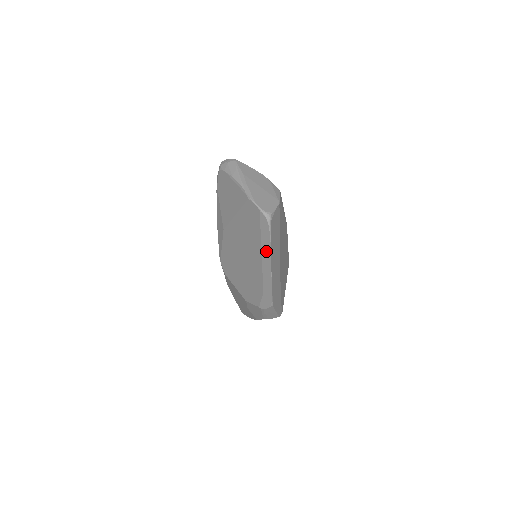
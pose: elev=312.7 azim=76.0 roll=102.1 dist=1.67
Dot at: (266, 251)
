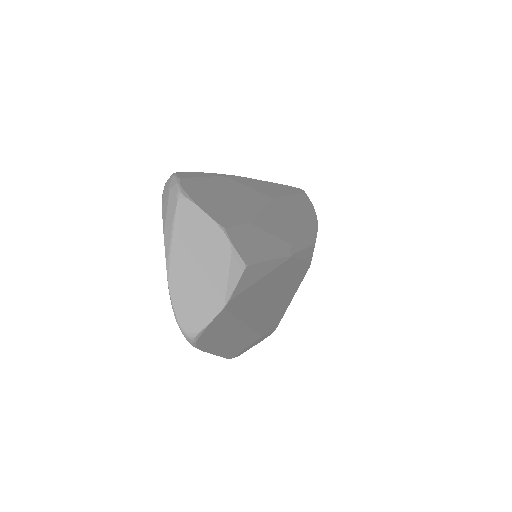
Dot at: occluded
